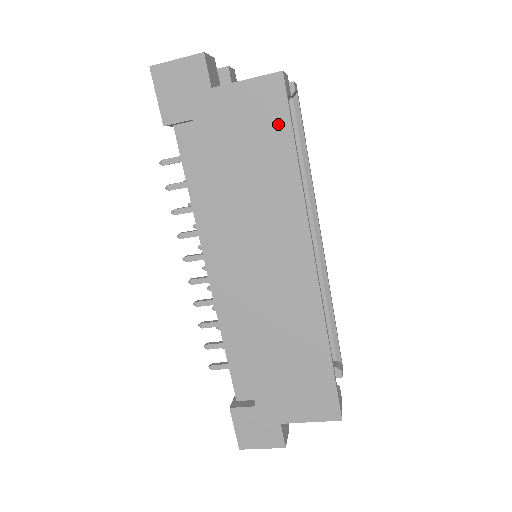
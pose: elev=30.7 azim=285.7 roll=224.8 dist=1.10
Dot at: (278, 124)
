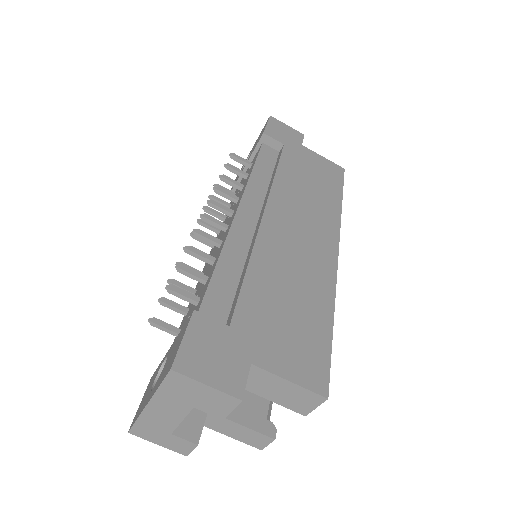
Dot at: (335, 181)
